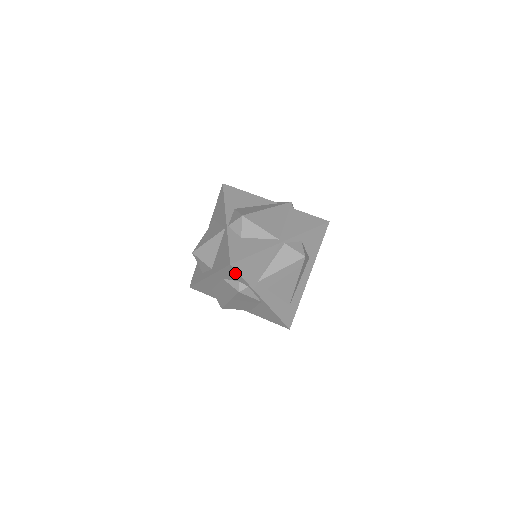
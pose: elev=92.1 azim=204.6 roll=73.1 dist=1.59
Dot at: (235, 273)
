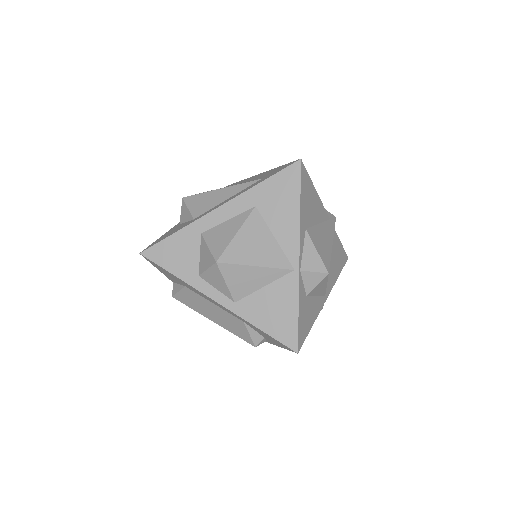
Dot at: (281, 345)
